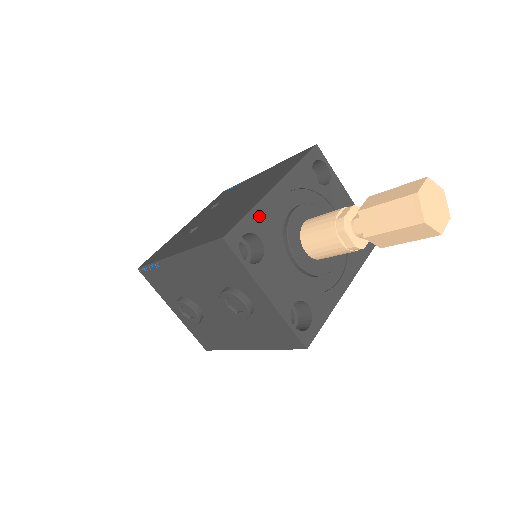
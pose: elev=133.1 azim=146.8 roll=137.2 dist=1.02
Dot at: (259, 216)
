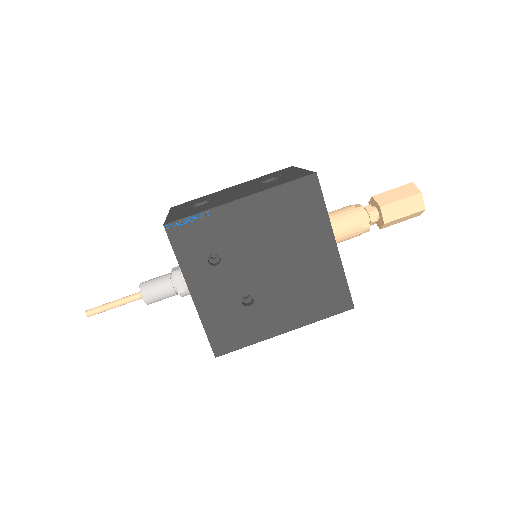
Dot at: occluded
